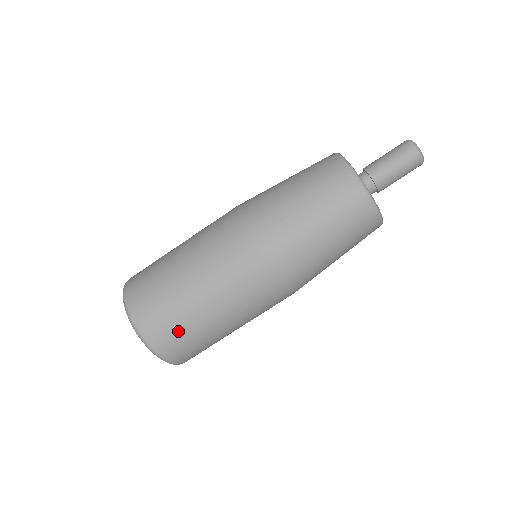
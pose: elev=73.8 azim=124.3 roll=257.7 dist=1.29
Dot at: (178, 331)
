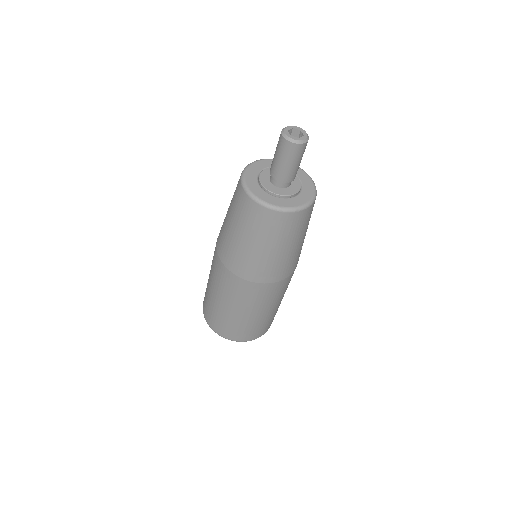
Dot at: (227, 325)
